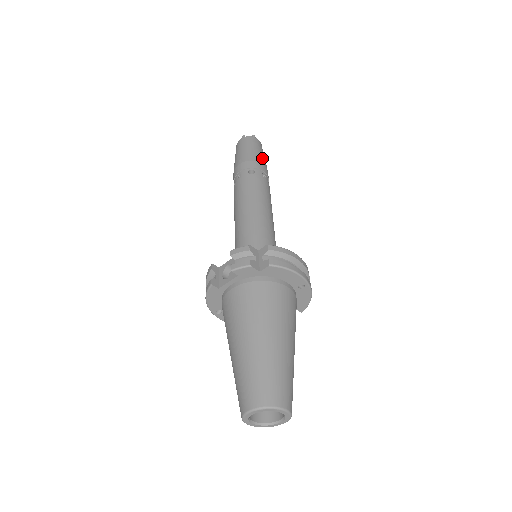
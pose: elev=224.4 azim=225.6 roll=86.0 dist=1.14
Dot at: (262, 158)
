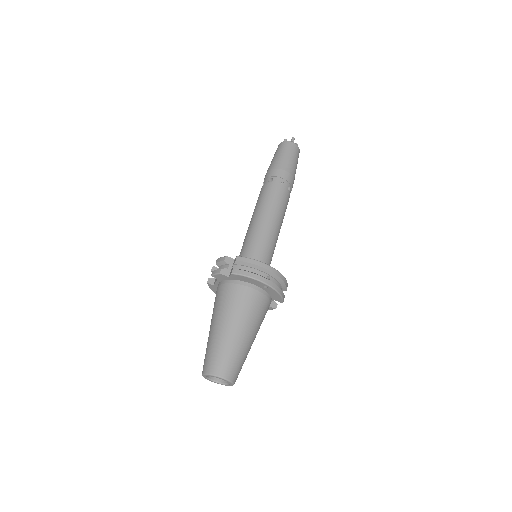
Dot at: (287, 163)
